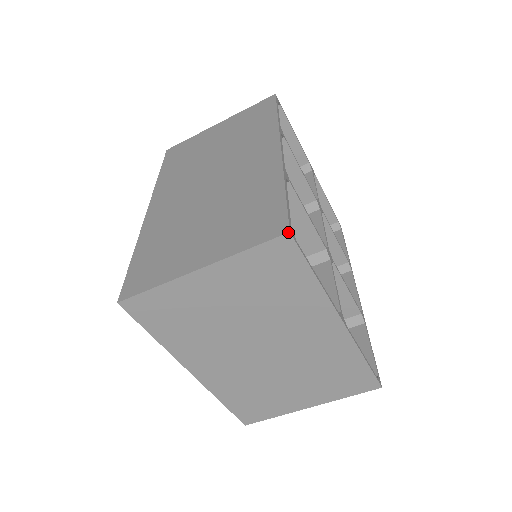
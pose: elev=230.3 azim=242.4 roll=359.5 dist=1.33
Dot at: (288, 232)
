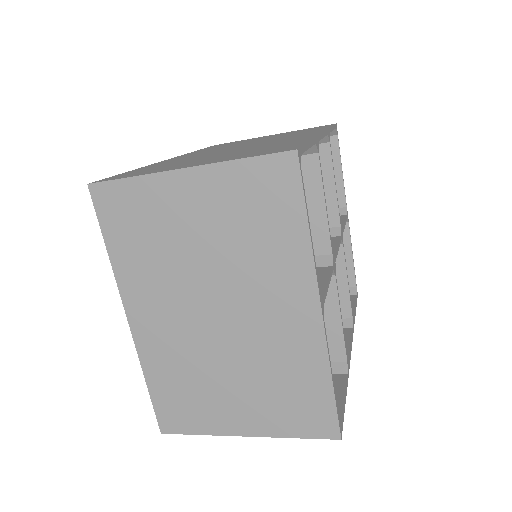
Dot at: (295, 149)
